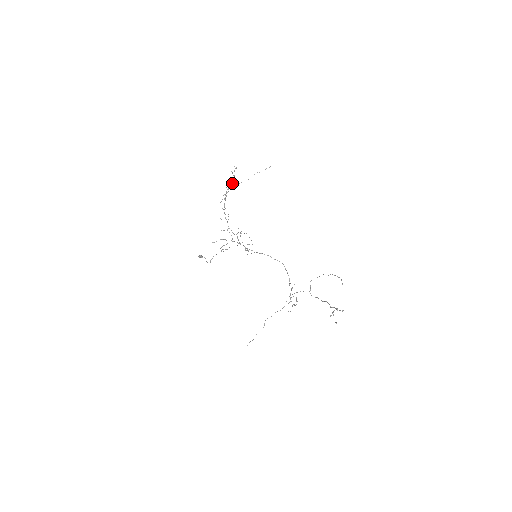
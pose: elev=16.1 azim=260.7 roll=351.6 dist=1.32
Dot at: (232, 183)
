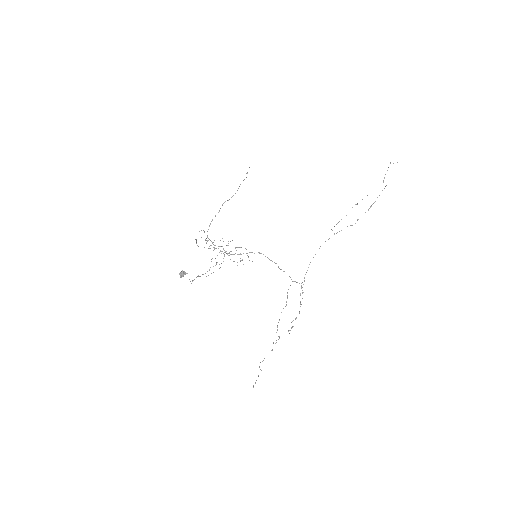
Dot at: (232, 196)
